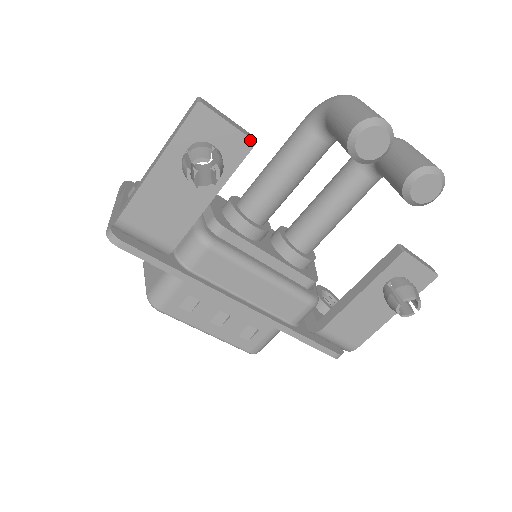
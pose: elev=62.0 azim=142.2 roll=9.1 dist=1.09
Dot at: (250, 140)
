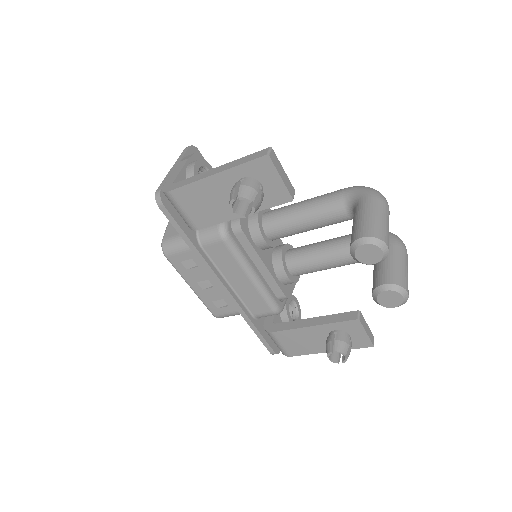
Dot at: (290, 196)
